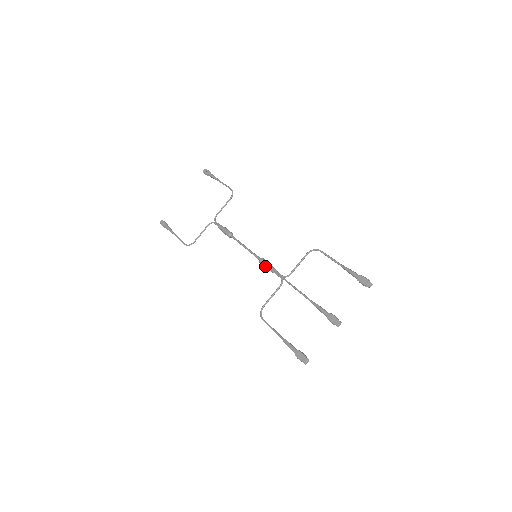
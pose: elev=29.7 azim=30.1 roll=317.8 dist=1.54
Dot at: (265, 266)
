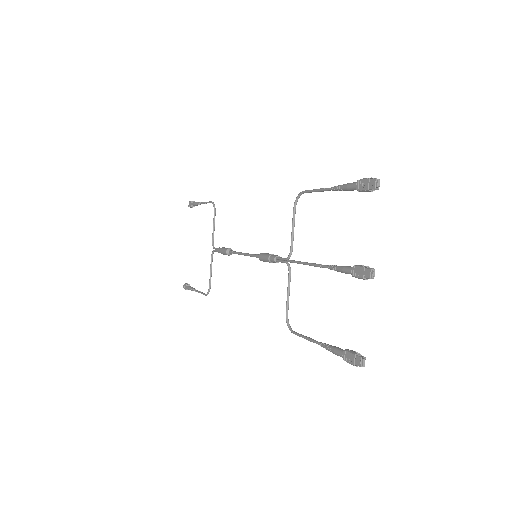
Dot at: (266, 261)
